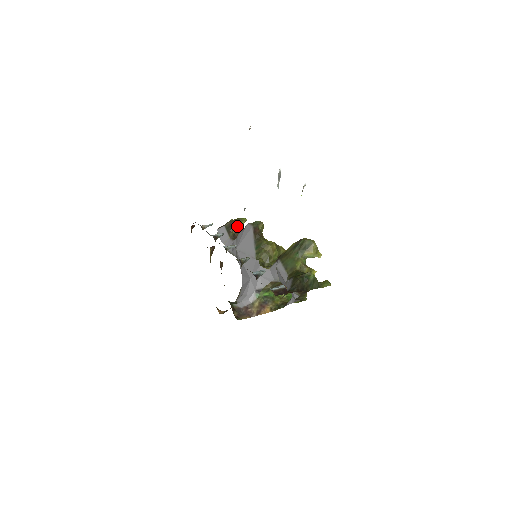
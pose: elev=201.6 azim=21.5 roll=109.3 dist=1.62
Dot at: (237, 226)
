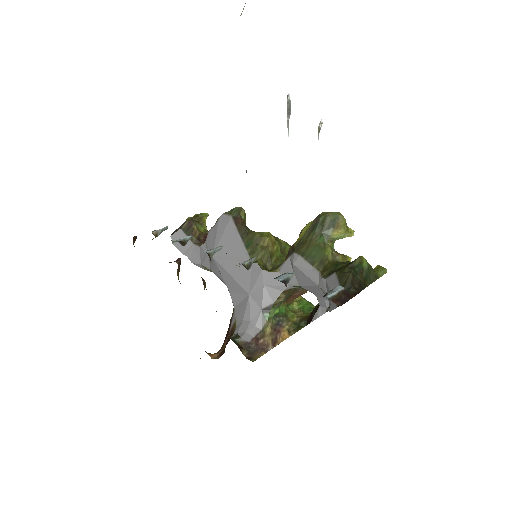
Dot at: (199, 225)
